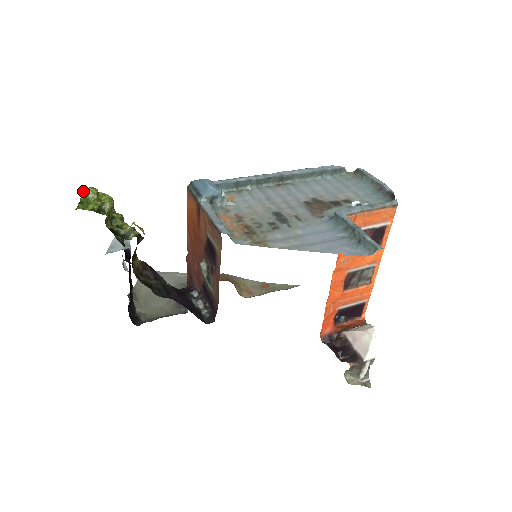
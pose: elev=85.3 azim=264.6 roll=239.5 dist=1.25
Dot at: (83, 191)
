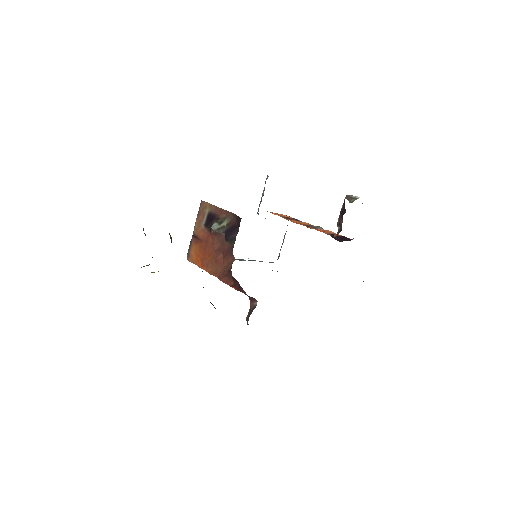
Dot at: occluded
